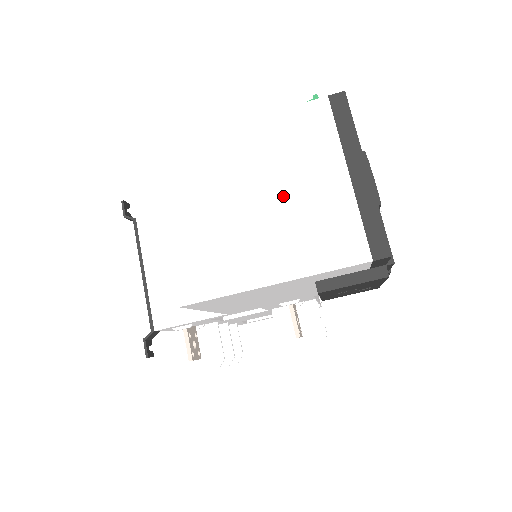
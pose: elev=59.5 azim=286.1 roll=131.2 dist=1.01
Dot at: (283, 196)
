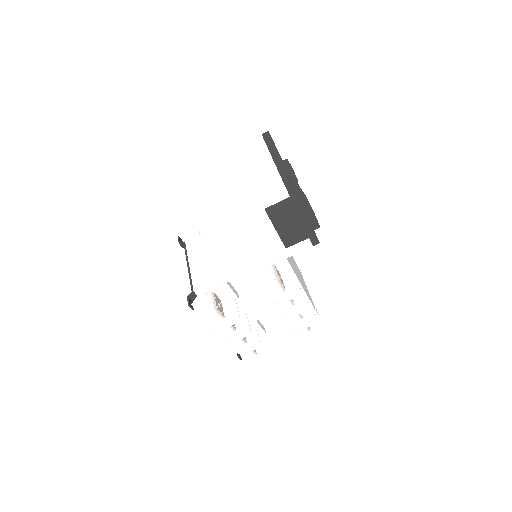
Dot at: (243, 170)
